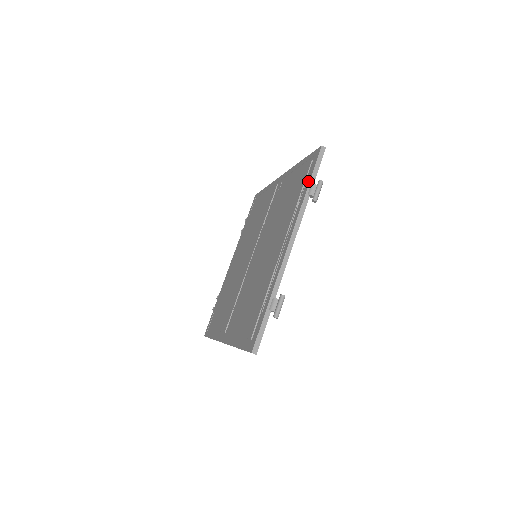
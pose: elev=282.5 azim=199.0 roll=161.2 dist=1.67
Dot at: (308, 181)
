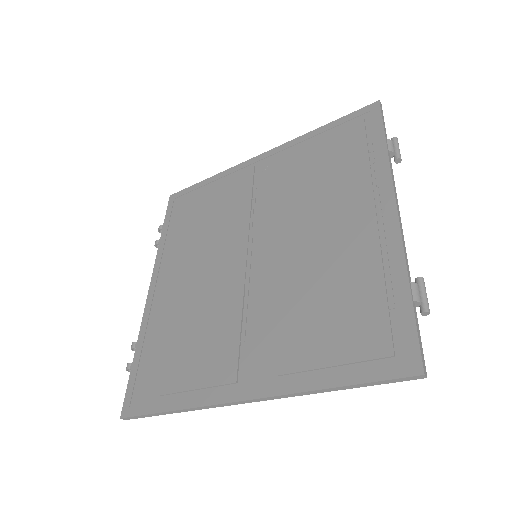
Dot at: (380, 136)
